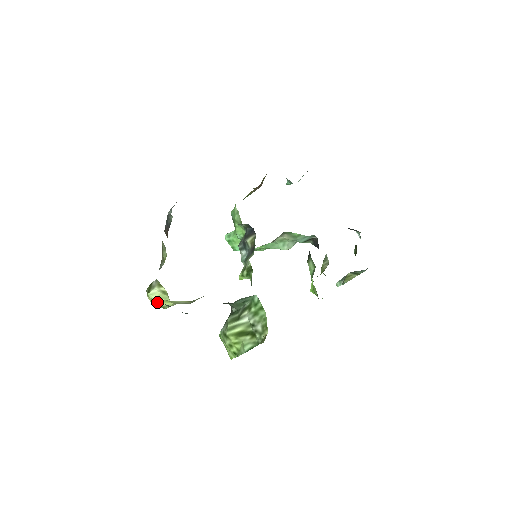
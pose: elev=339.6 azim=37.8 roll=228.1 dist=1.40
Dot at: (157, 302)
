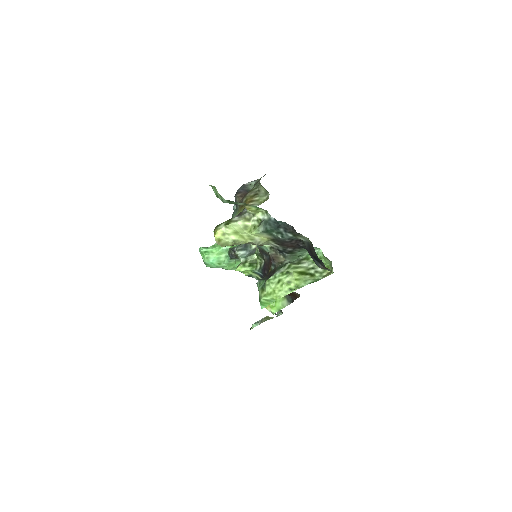
Dot at: (230, 235)
